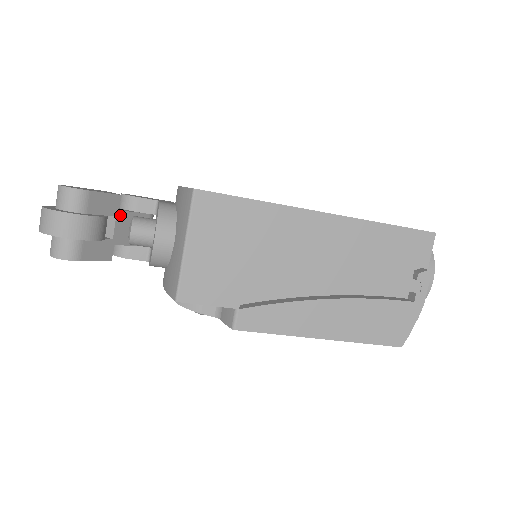
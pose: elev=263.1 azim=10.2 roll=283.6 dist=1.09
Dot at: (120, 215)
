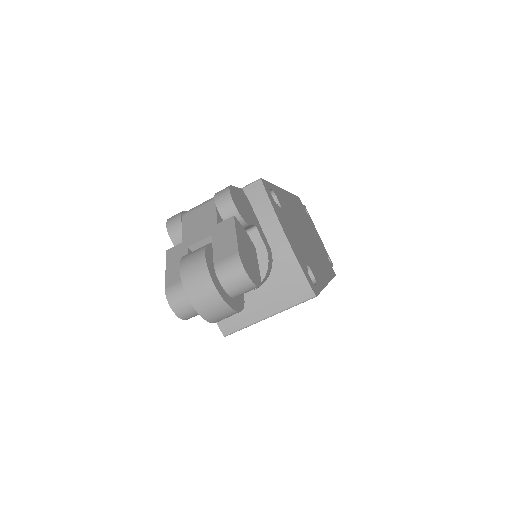
Dot at: occluded
